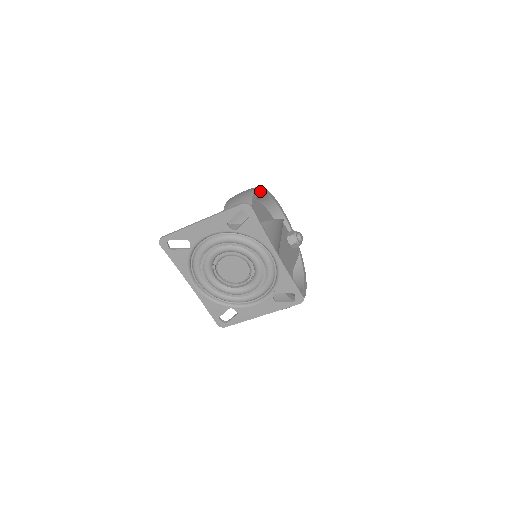
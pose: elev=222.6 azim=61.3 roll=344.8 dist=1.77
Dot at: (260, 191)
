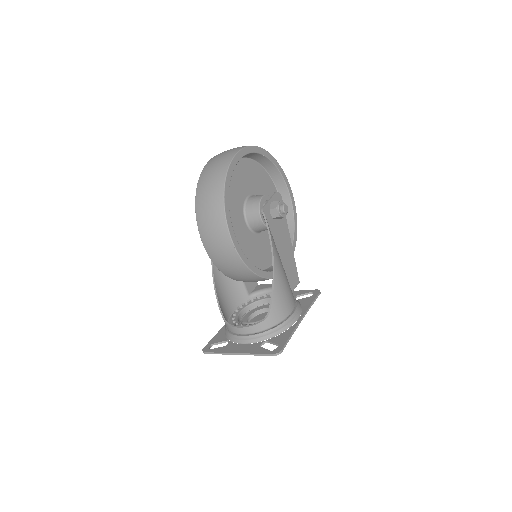
Dot at: (228, 212)
